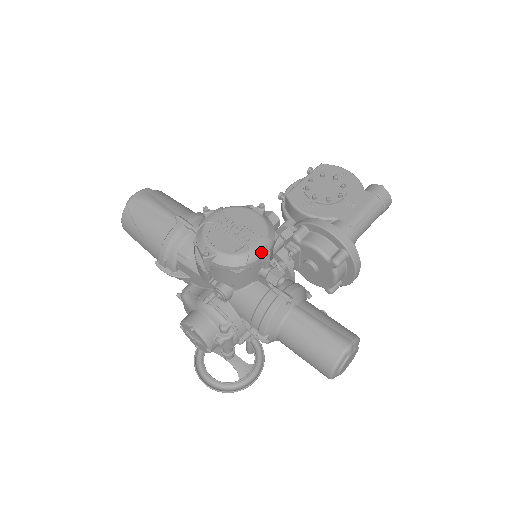
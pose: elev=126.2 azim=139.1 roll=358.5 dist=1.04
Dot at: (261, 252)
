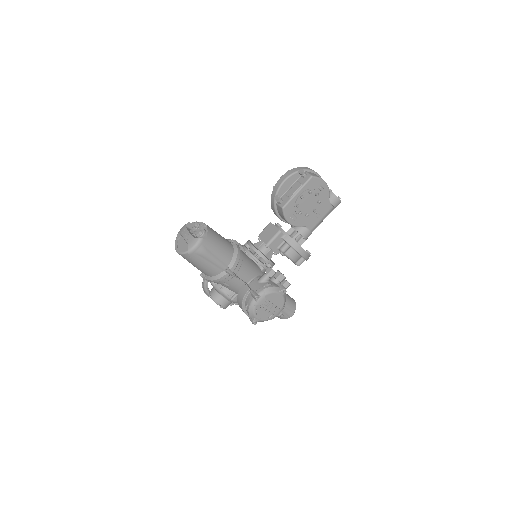
Dot at: occluded
